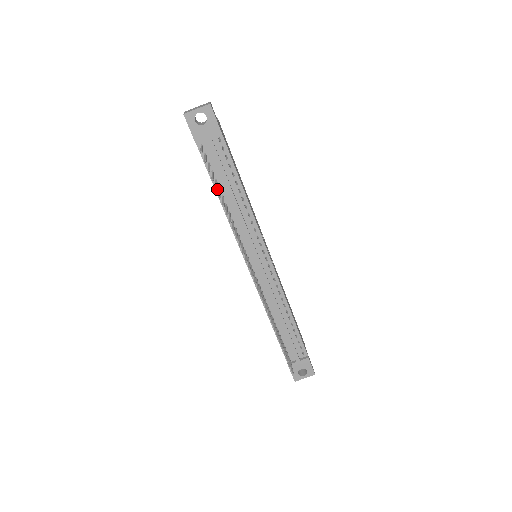
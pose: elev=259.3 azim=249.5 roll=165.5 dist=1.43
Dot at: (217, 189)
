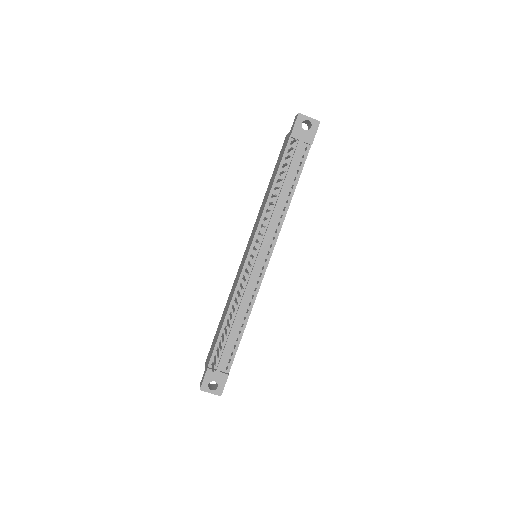
Dot at: (276, 180)
